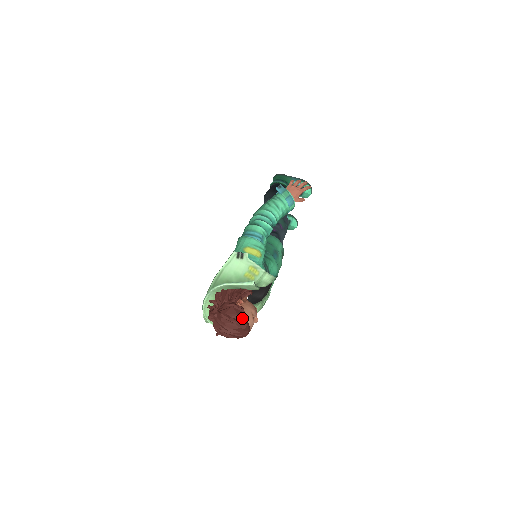
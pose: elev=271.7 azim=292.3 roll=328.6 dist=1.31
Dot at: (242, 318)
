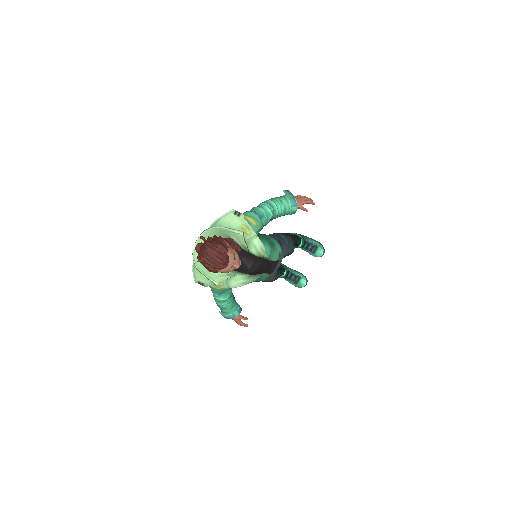
Dot at: (224, 249)
